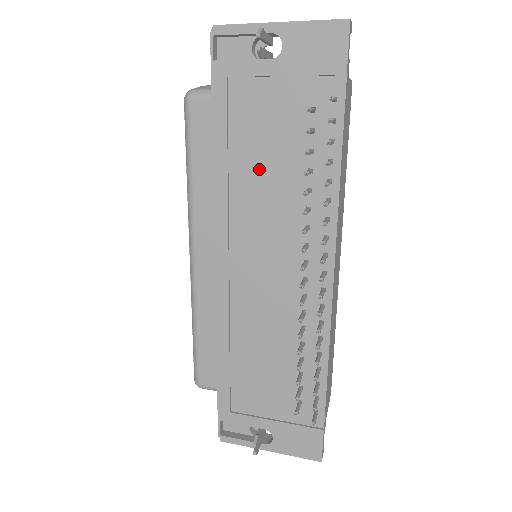
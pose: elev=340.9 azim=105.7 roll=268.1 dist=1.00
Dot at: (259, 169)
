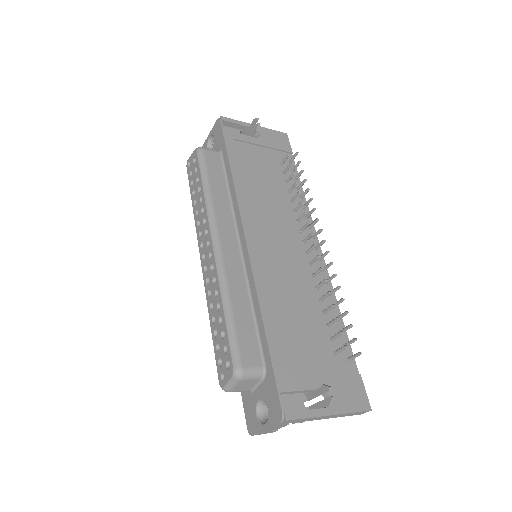
Dot at: (261, 186)
